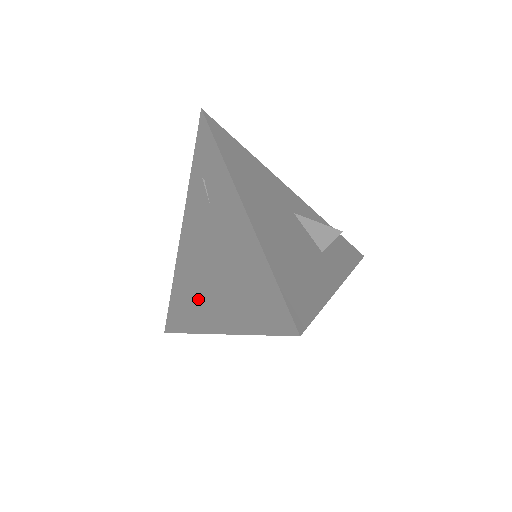
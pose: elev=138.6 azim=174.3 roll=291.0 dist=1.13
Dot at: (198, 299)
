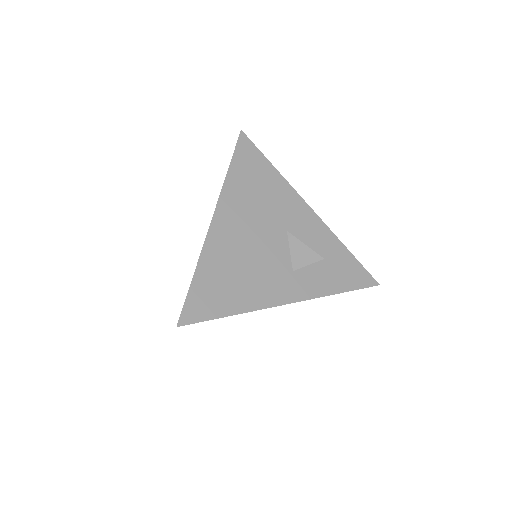
Dot at: occluded
